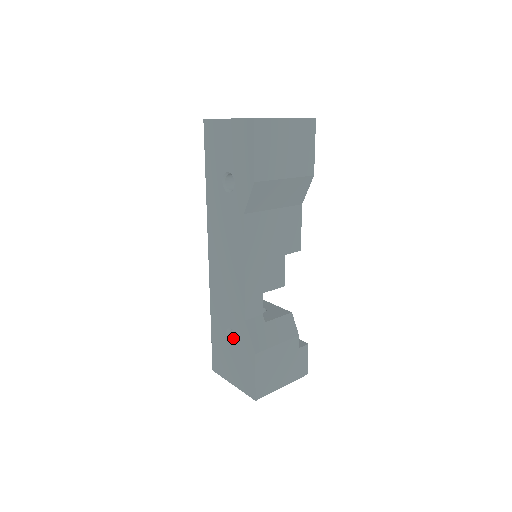
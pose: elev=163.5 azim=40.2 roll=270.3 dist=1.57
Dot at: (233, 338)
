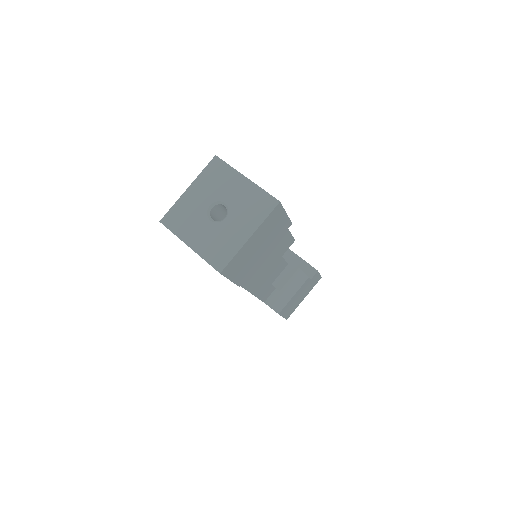
Dot at: occluded
